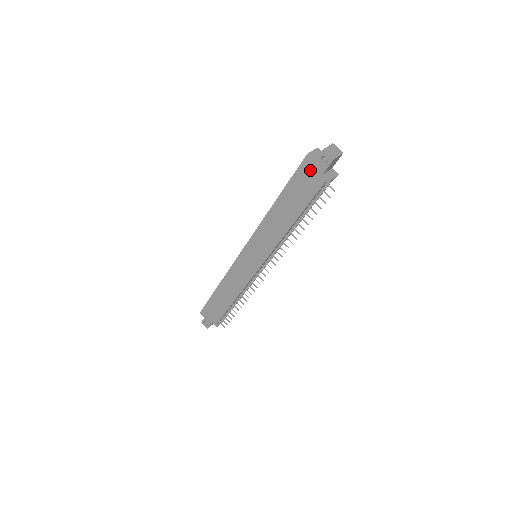
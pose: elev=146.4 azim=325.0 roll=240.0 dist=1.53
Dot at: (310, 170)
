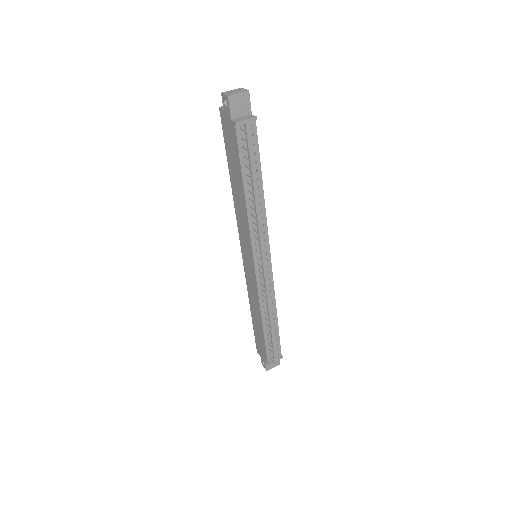
Dot at: (226, 122)
